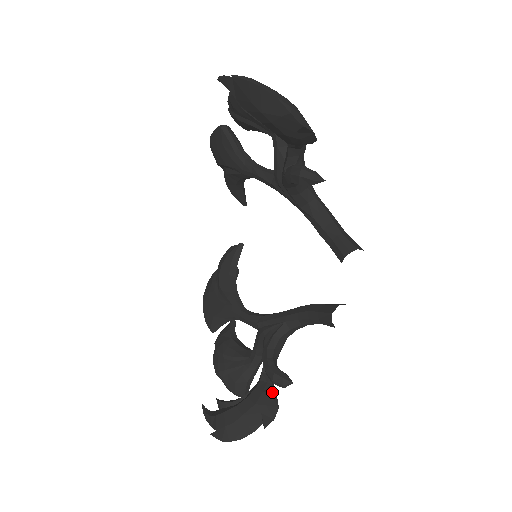
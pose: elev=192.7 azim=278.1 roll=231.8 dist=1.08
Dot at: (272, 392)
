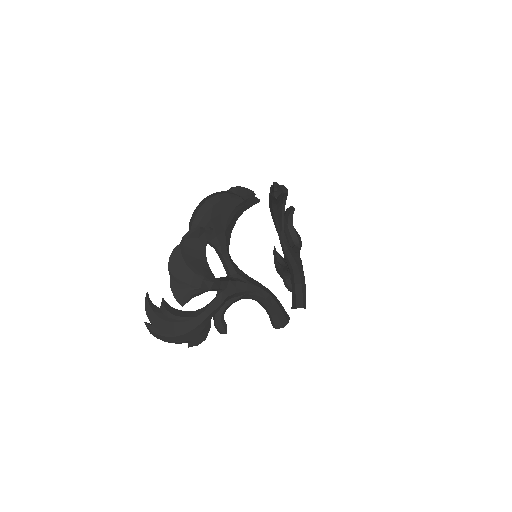
Dot at: occluded
